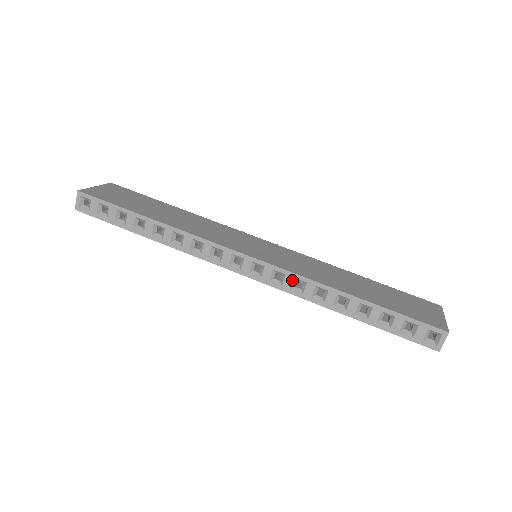
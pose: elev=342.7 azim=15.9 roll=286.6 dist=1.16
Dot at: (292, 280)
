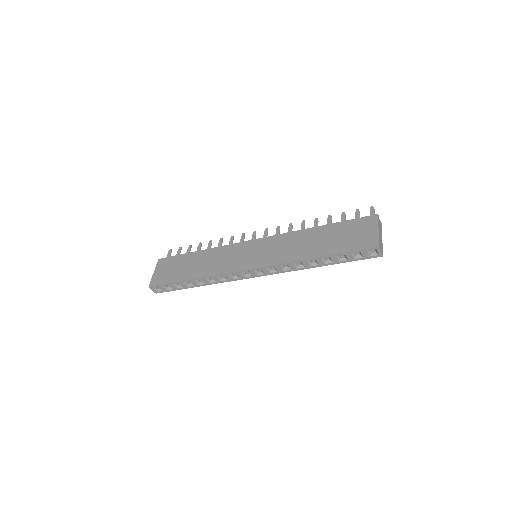
Dot at: (280, 267)
